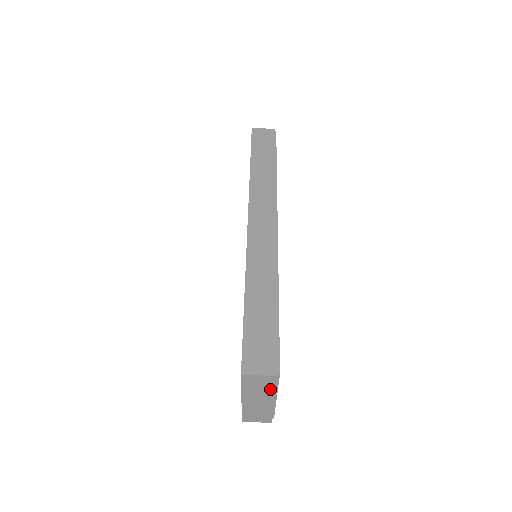
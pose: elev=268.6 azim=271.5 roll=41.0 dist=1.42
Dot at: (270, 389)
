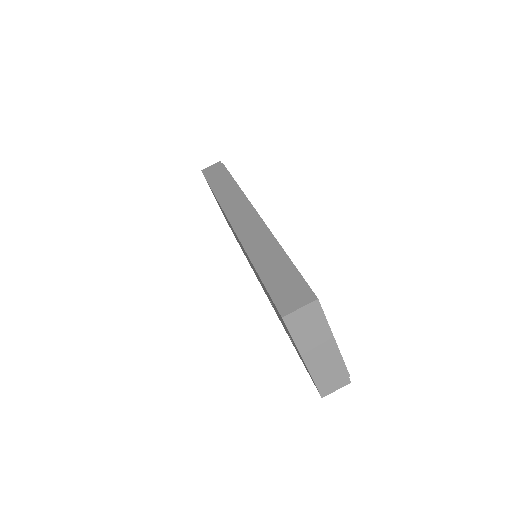
Dot at: (320, 326)
